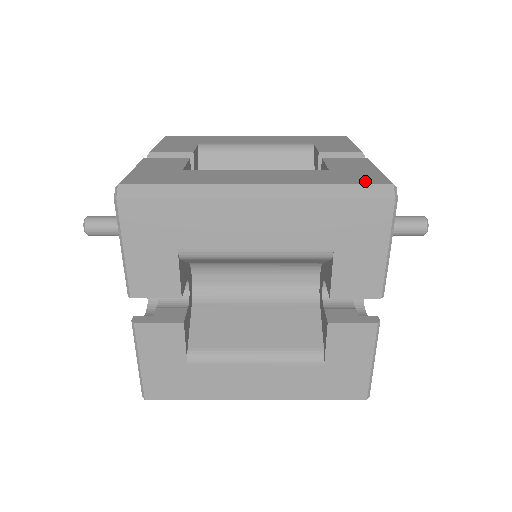
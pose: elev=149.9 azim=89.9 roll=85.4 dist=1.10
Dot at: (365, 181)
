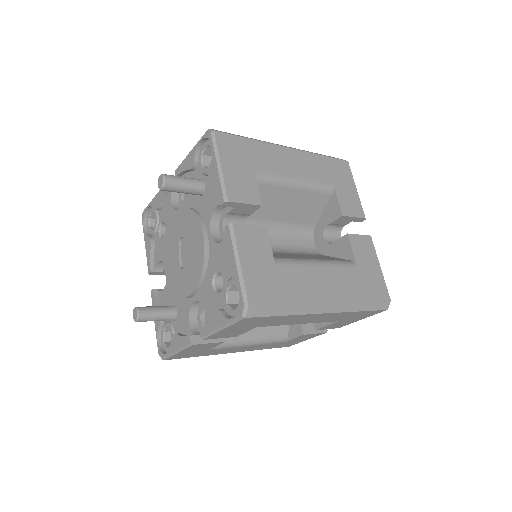
Dot at: occluded
